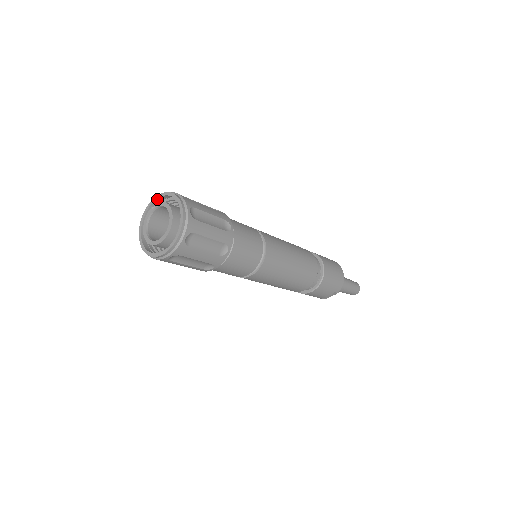
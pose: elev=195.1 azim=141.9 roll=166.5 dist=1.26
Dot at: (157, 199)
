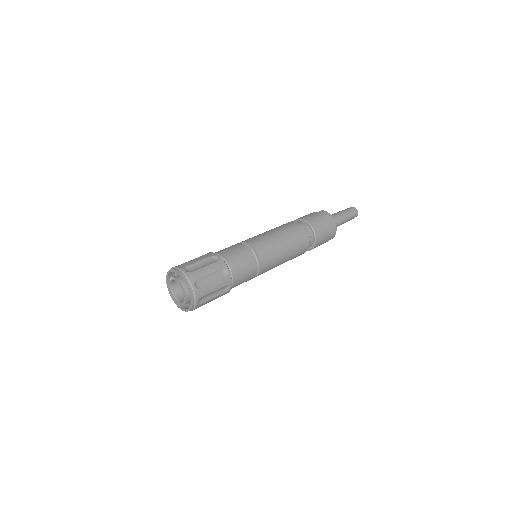
Dot at: (171, 271)
